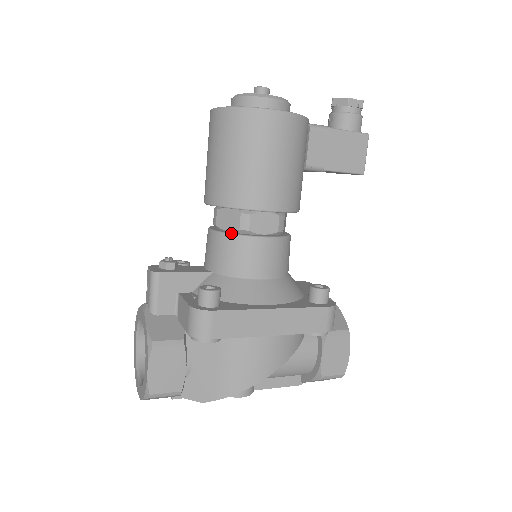
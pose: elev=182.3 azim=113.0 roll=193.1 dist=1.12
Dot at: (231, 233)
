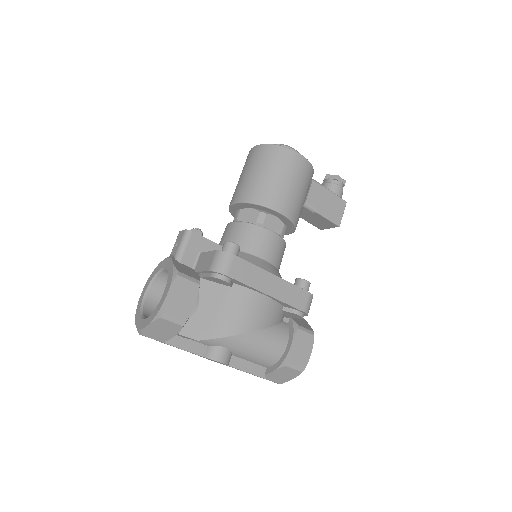
Dot at: (250, 222)
